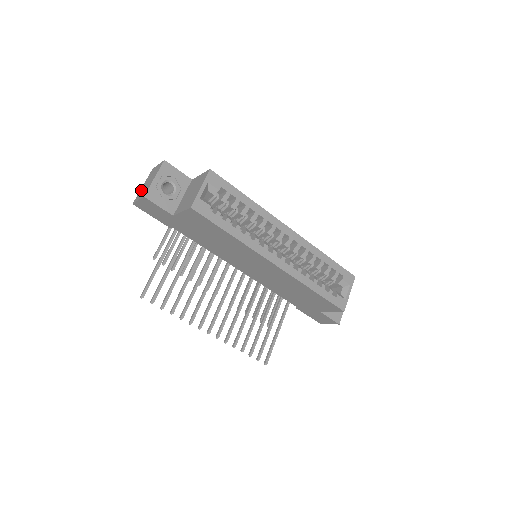
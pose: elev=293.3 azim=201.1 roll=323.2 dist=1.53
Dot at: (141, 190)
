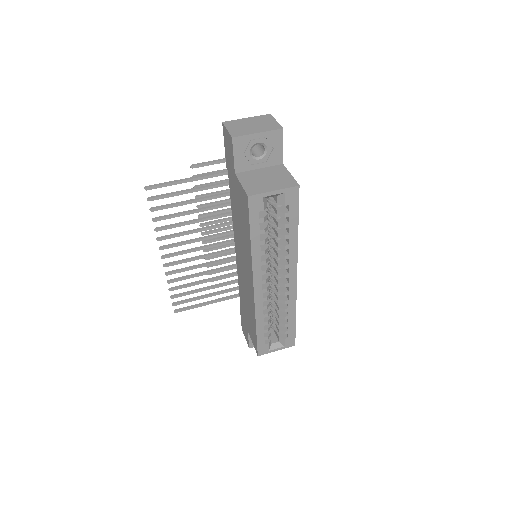
Dot at: (241, 121)
